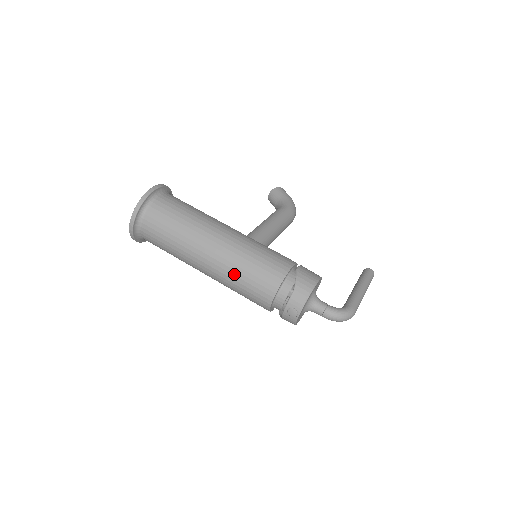
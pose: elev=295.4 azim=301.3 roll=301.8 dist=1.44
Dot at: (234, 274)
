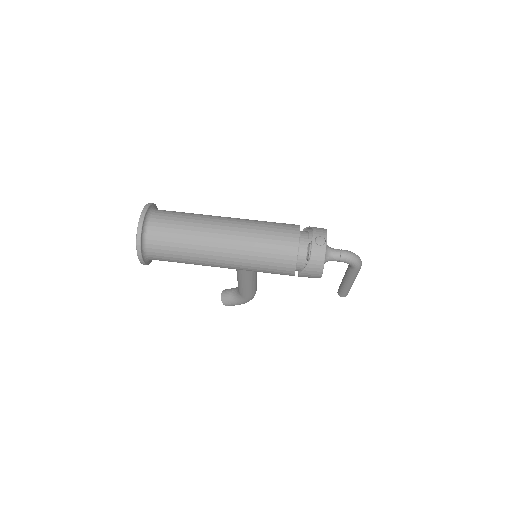
Dot at: (256, 229)
